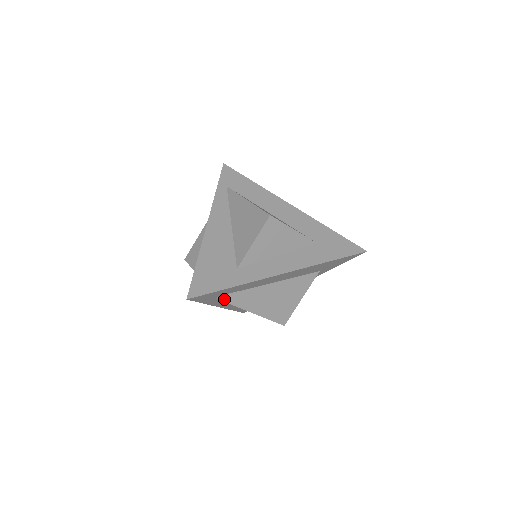
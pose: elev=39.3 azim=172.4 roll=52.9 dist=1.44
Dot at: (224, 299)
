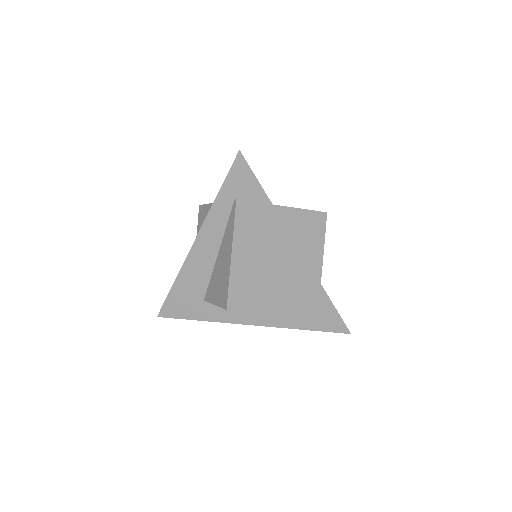
Dot at: (238, 207)
